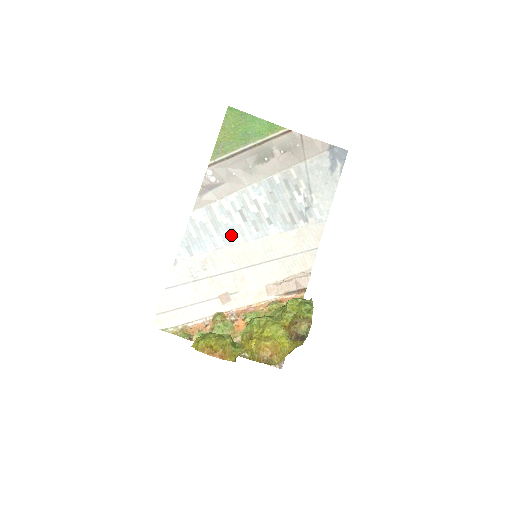
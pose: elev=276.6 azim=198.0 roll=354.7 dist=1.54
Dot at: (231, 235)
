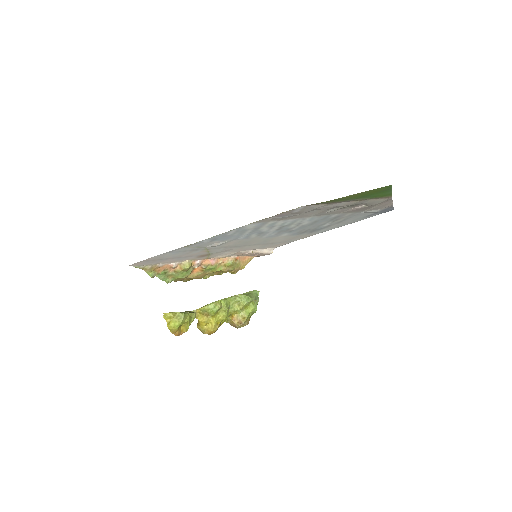
Dot at: (256, 235)
